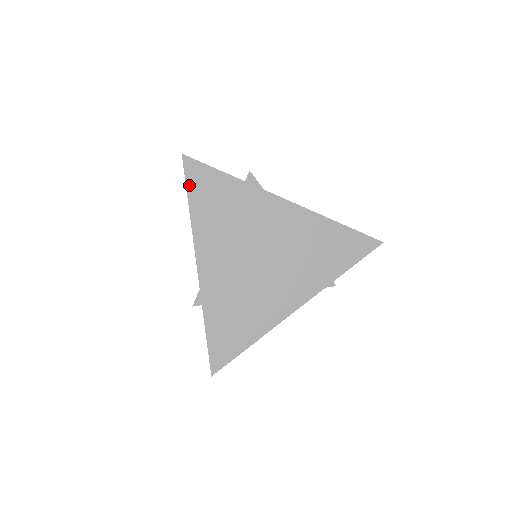
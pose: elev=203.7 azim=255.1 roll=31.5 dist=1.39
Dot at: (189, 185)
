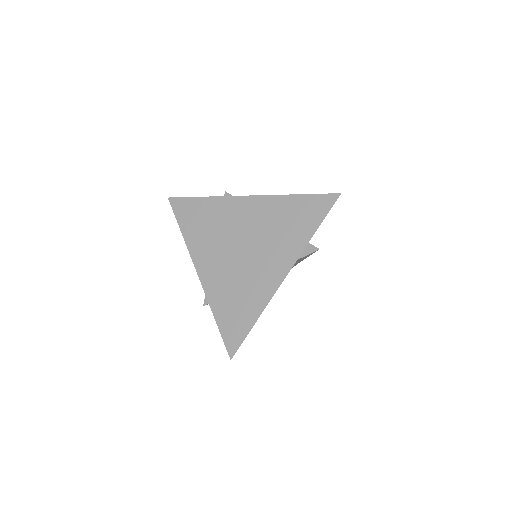
Dot at: (177, 216)
